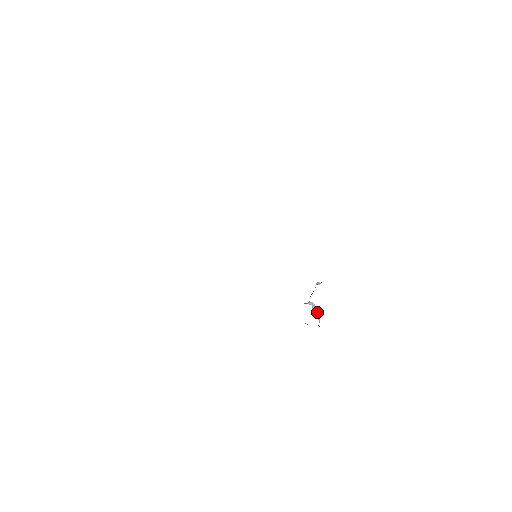
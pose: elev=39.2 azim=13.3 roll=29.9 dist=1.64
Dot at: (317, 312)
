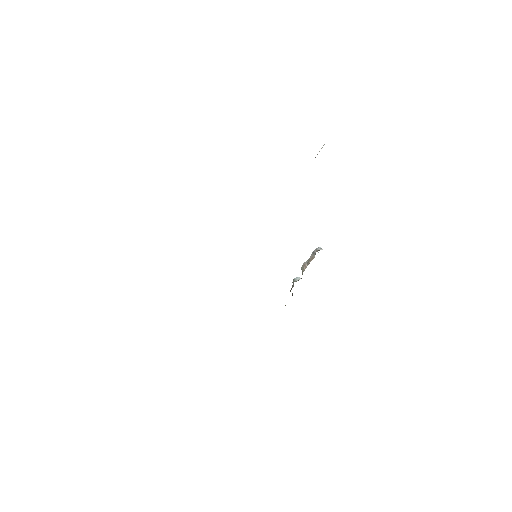
Dot at: occluded
